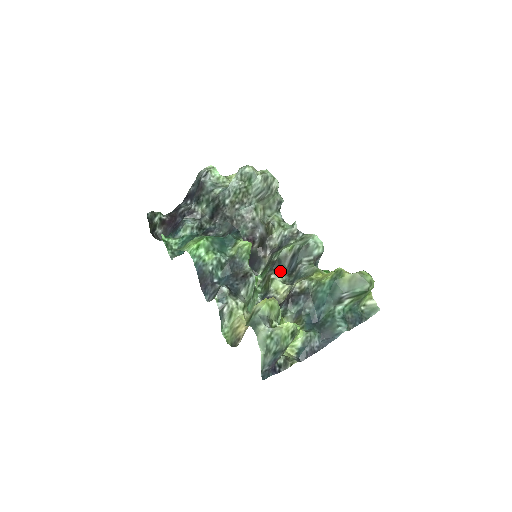
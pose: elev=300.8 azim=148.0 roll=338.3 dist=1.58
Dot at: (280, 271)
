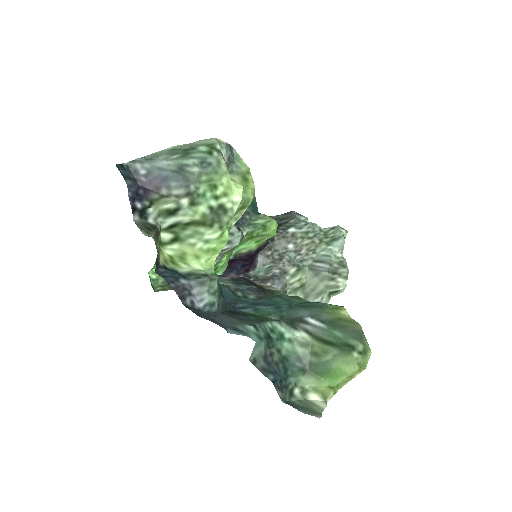
Dot at: occluded
